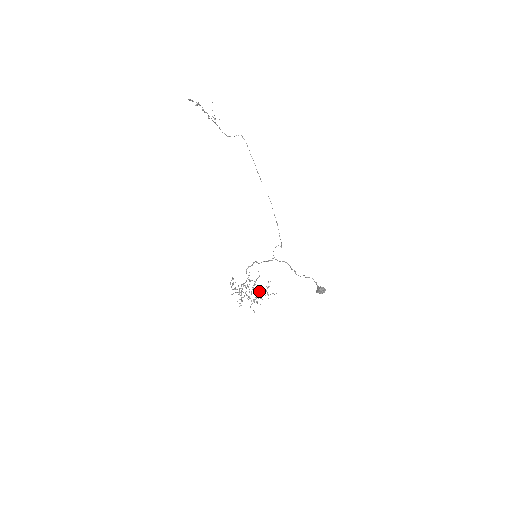
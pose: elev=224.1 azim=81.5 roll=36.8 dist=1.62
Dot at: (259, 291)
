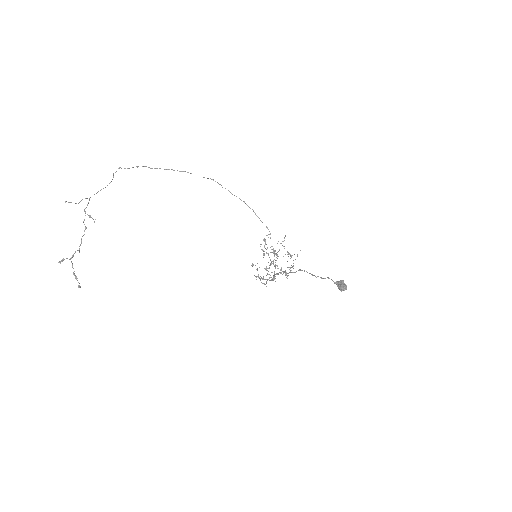
Dot at: occluded
